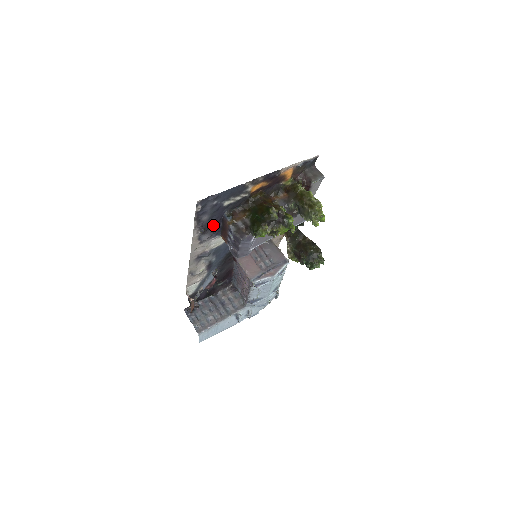
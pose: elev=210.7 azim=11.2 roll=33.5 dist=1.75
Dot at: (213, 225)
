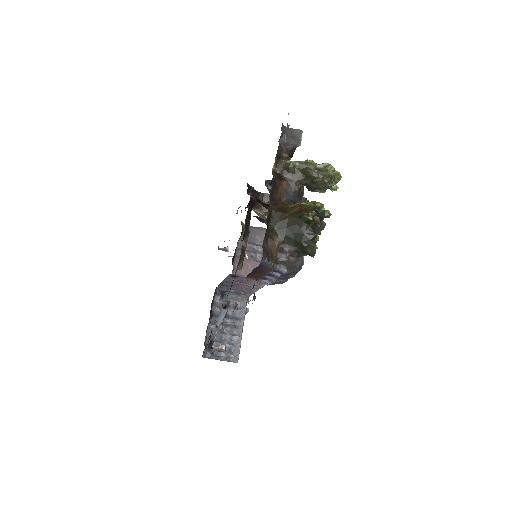
Dot at: occluded
